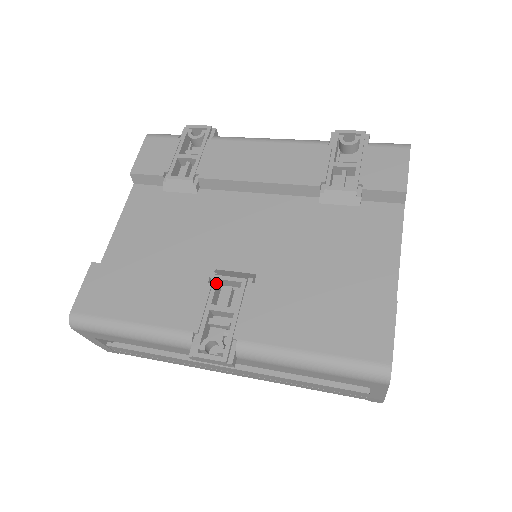
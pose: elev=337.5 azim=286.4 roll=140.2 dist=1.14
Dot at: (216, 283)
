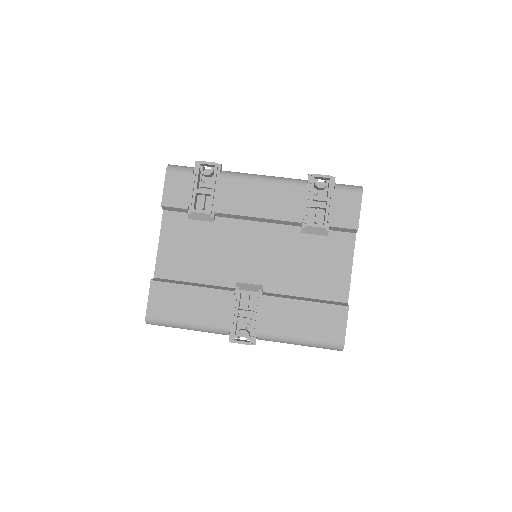
Dot at: (239, 295)
